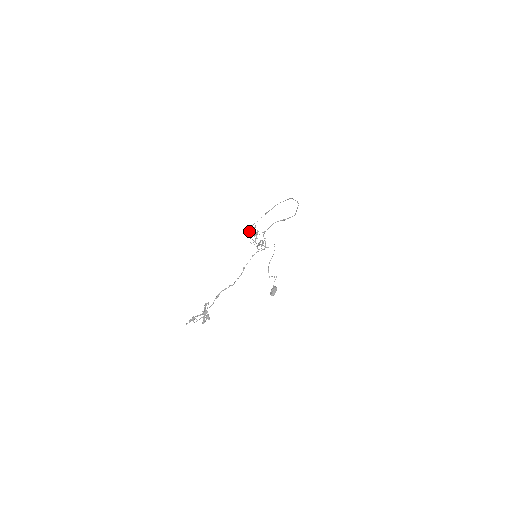
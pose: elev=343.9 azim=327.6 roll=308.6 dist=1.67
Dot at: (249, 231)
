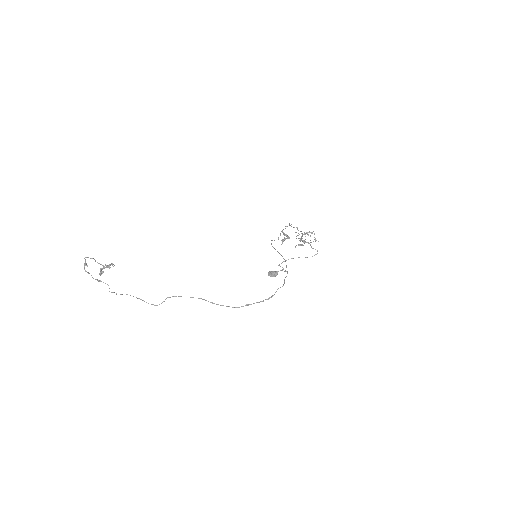
Dot at: (284, 233)
